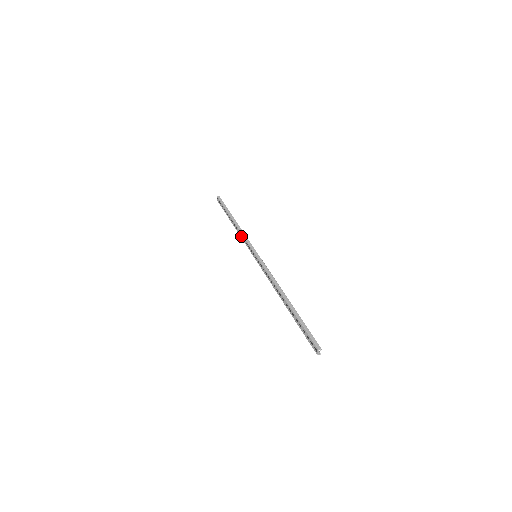
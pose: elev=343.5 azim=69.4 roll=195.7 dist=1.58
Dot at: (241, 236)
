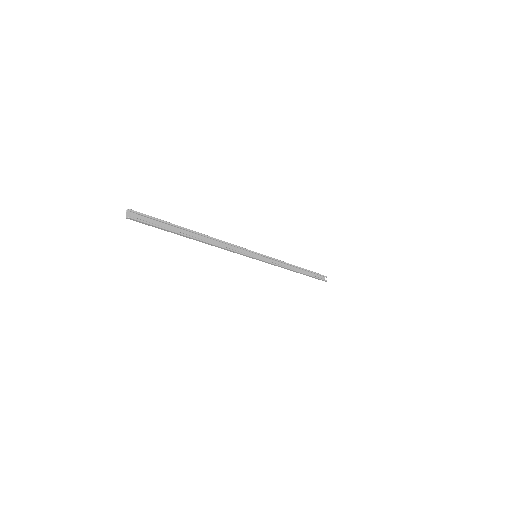
Dot at: occluded
